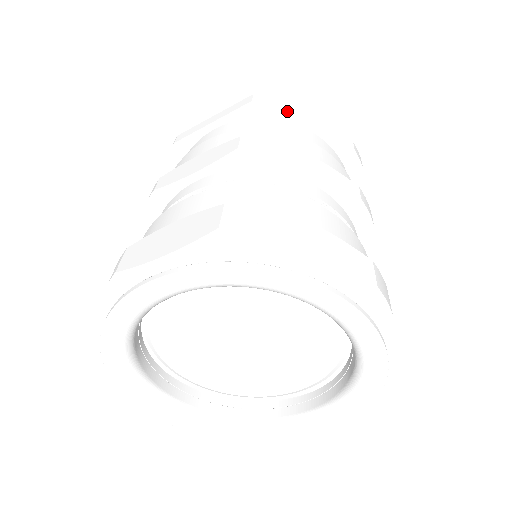
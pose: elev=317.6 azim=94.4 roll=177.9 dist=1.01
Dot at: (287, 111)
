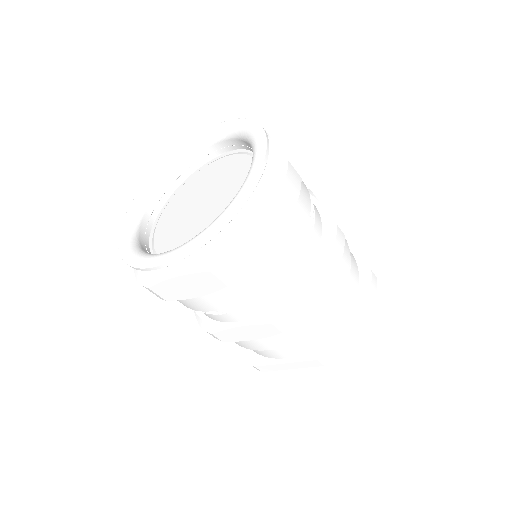
Dot at: occluded
